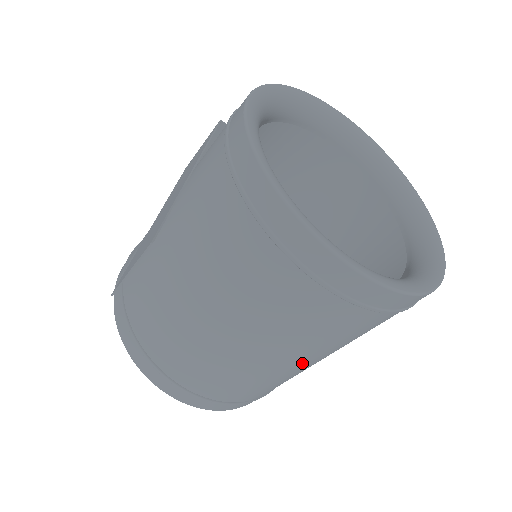
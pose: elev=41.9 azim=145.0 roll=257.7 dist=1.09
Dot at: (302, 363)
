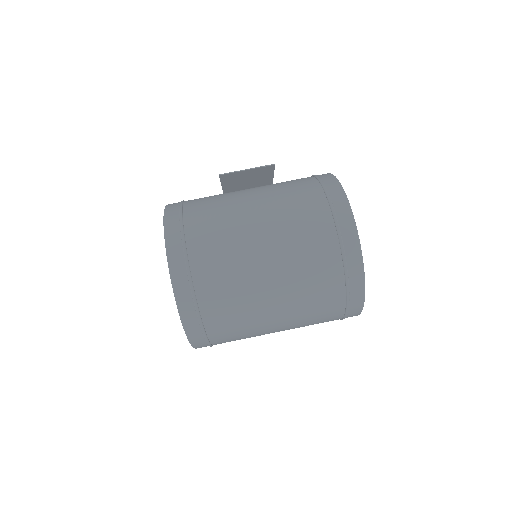
Dot at: (273, 294)
